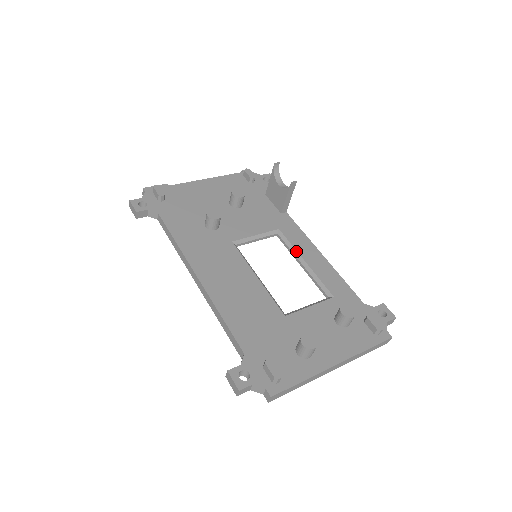
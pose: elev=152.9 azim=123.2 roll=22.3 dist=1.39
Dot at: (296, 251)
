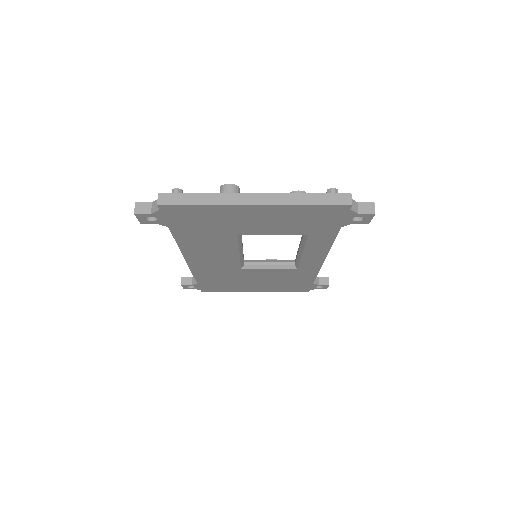
Dot at: occluded
